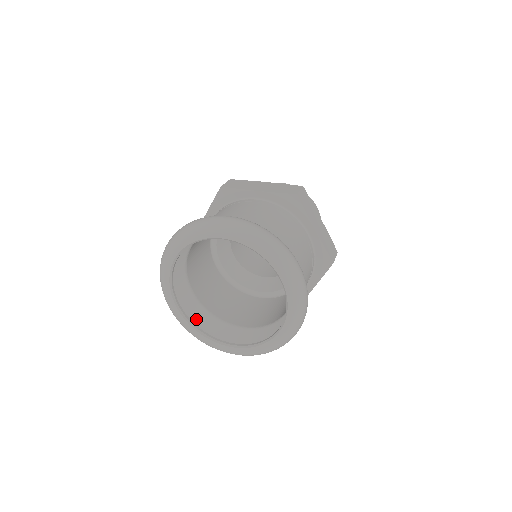
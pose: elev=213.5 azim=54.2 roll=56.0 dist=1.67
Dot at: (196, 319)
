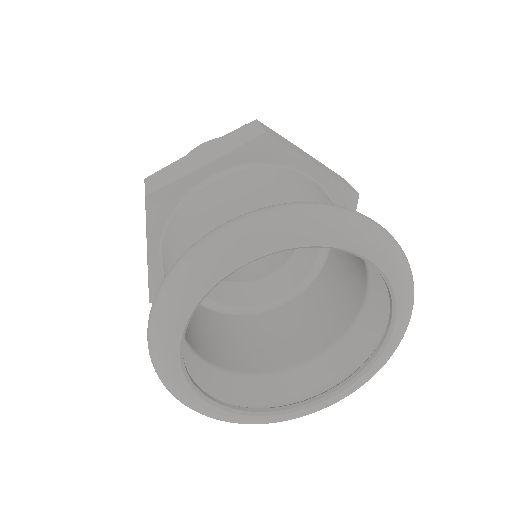
Dot at: occluded
